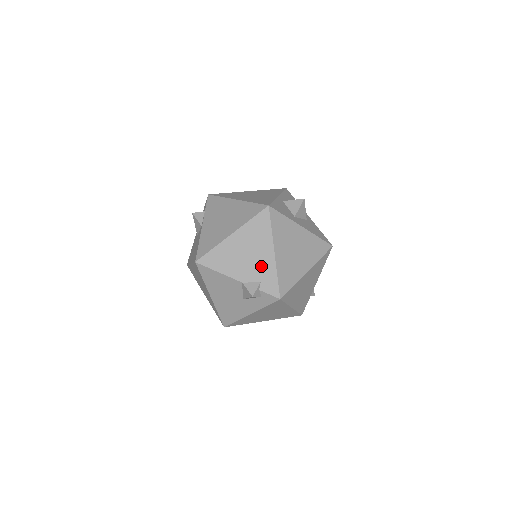
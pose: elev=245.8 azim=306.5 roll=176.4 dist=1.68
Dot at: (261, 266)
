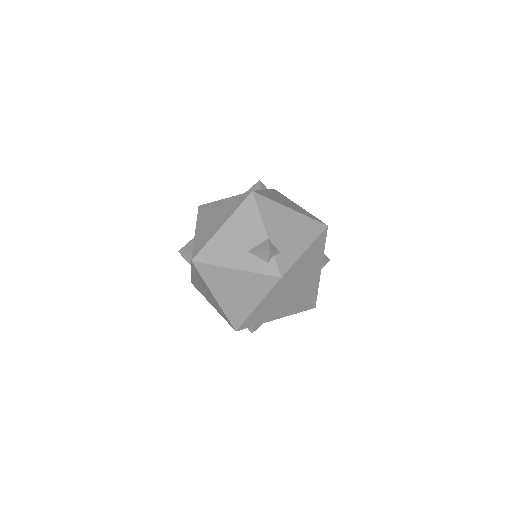
Dot at: (290, 246)
